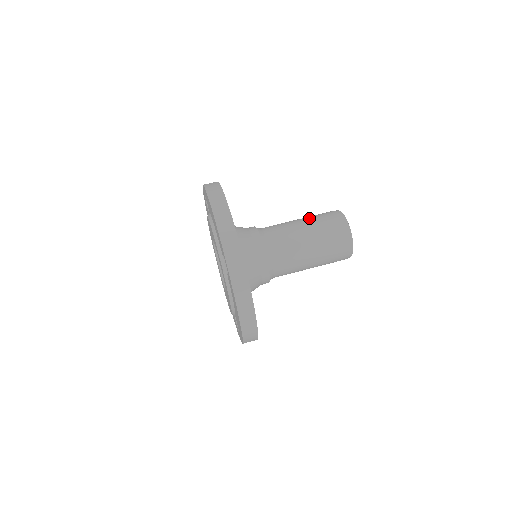
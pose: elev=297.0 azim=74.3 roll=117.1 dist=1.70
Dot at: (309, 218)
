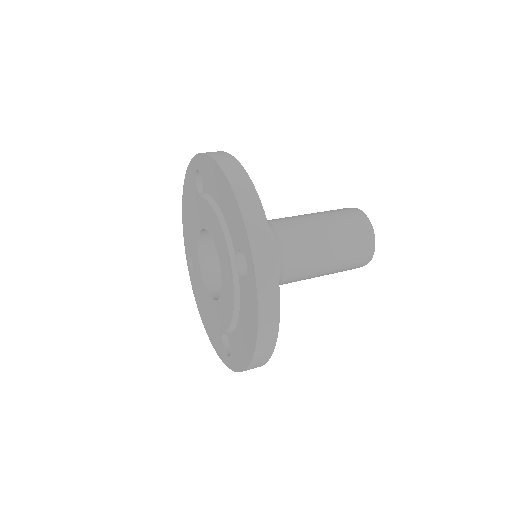
Dot at: (324, 213)
